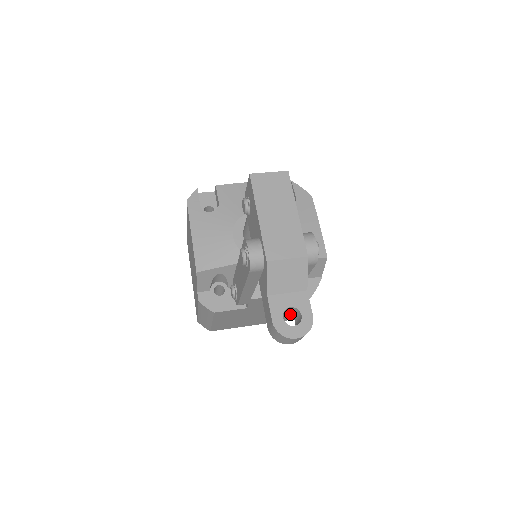
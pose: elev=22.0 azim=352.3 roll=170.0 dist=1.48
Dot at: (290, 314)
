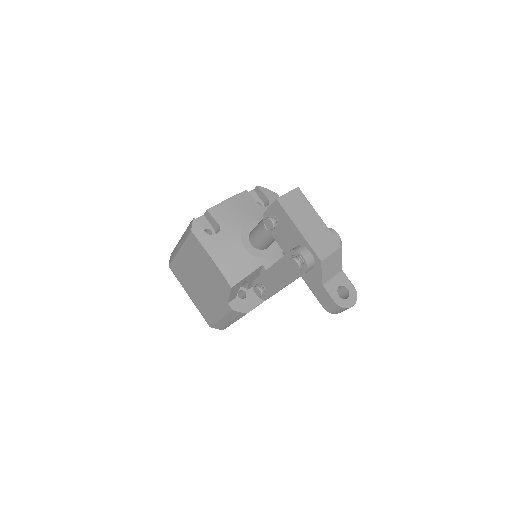
Dot at: occluded
